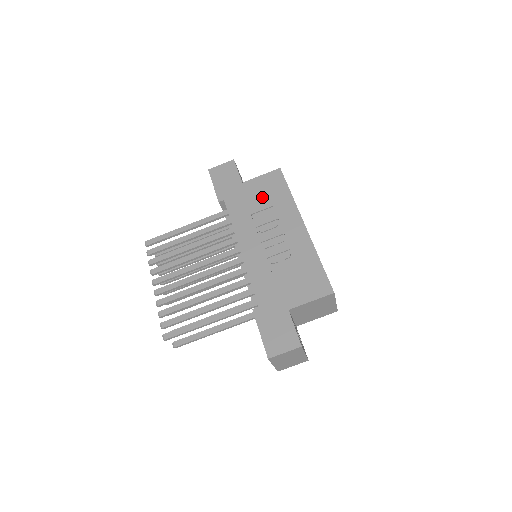
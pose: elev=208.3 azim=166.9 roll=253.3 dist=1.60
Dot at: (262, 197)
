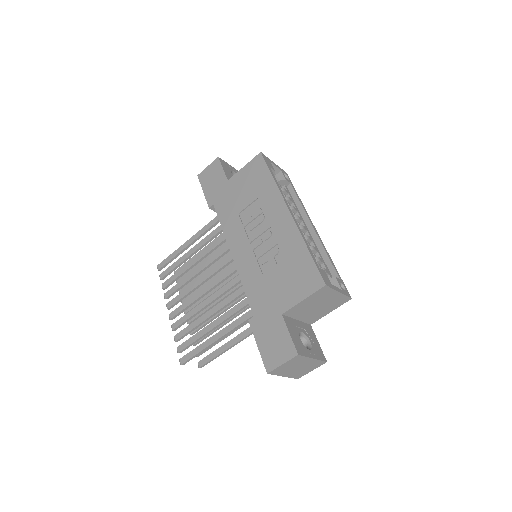
Dot at: (246, 191)
